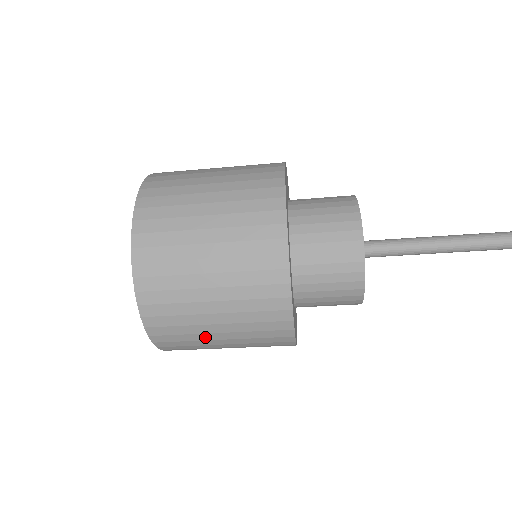
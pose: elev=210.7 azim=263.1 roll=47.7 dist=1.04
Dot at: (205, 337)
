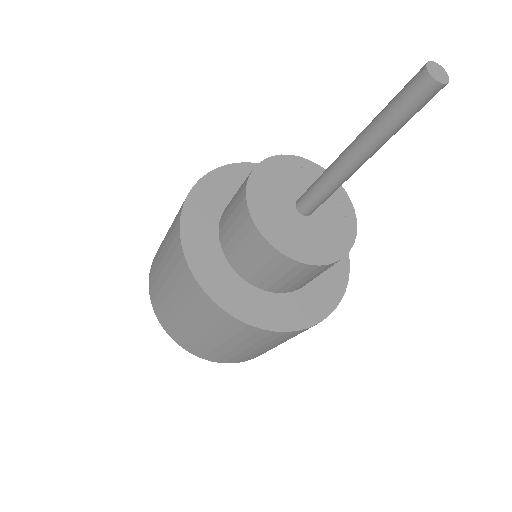
Dot at: (213, 345)
